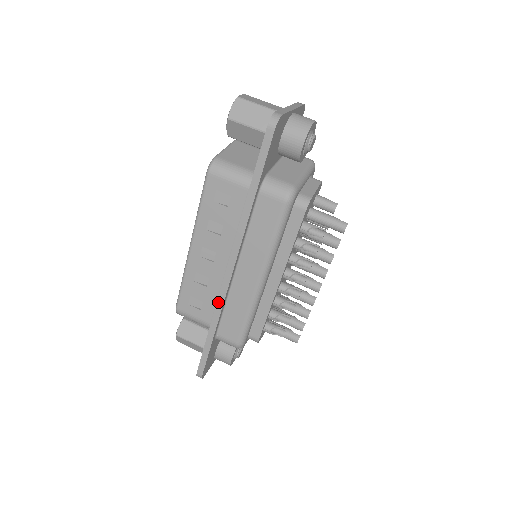
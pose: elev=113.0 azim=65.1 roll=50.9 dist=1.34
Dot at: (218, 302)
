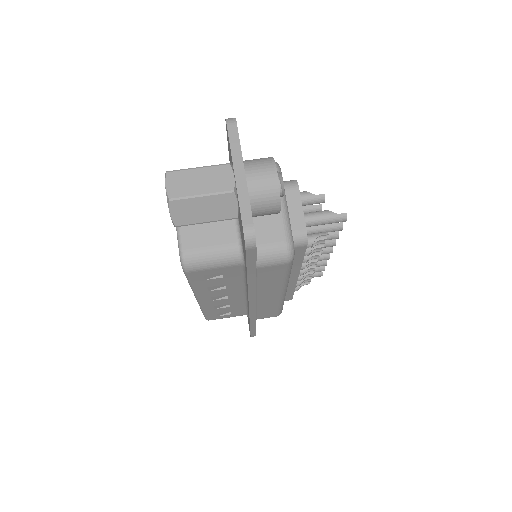
Dot at: (251, 317)
